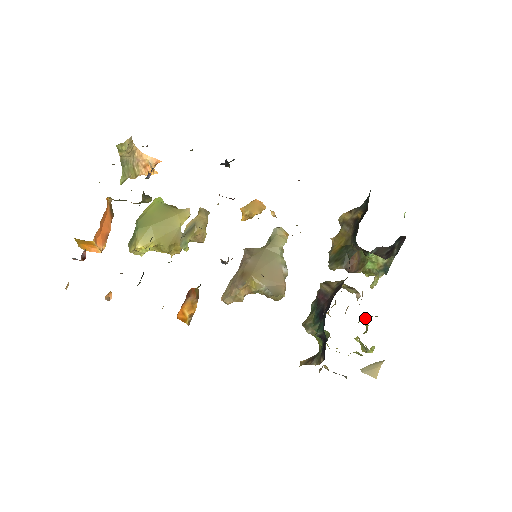
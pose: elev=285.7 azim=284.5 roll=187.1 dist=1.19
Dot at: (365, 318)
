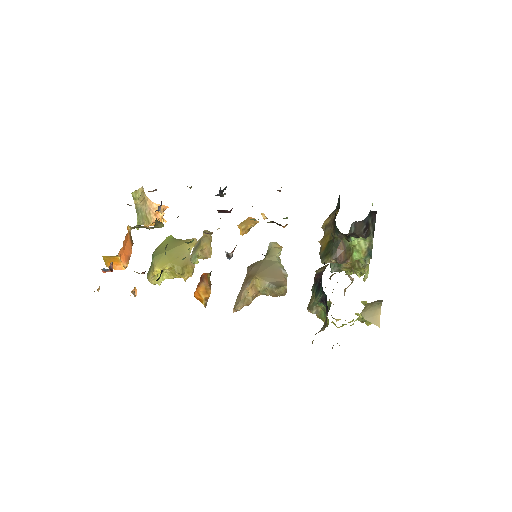
Dot at: occluded
